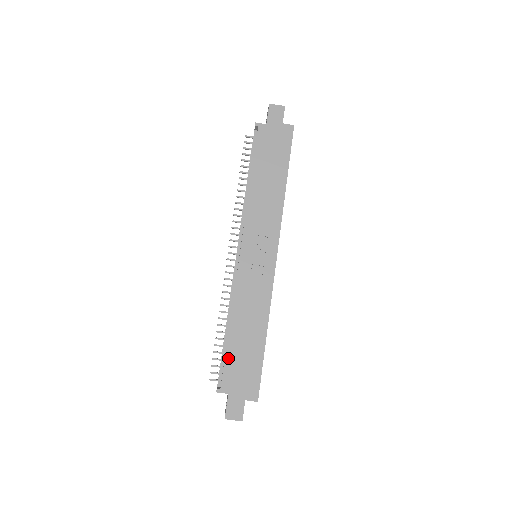
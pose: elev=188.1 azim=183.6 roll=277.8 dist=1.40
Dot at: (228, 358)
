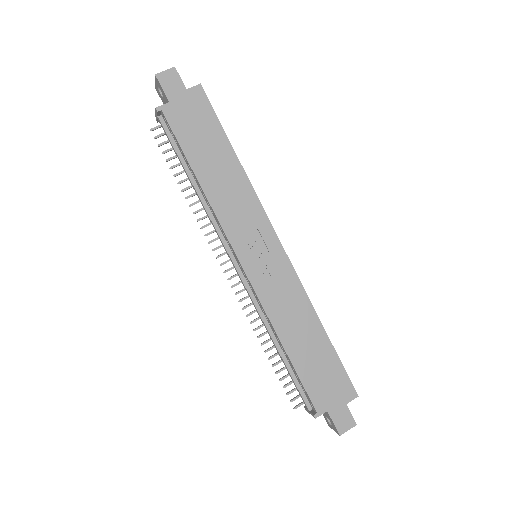
Dot at: (304, 379)
